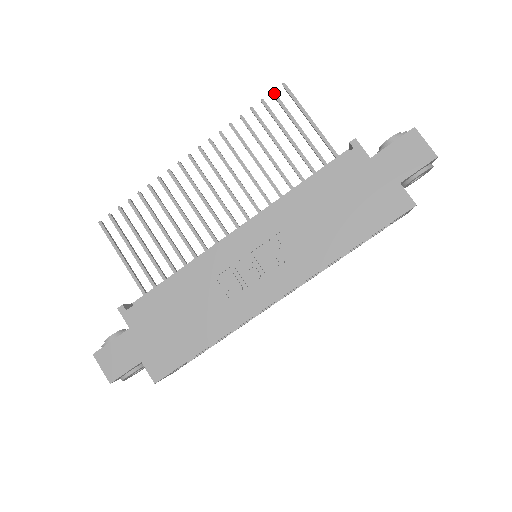
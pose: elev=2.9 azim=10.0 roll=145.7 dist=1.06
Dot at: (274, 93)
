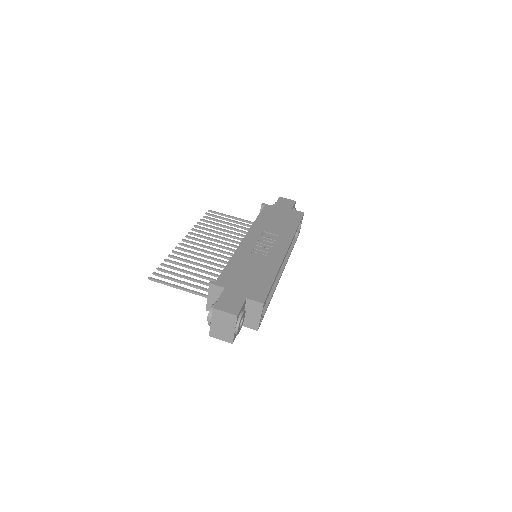
Dot at: (207, 213)
